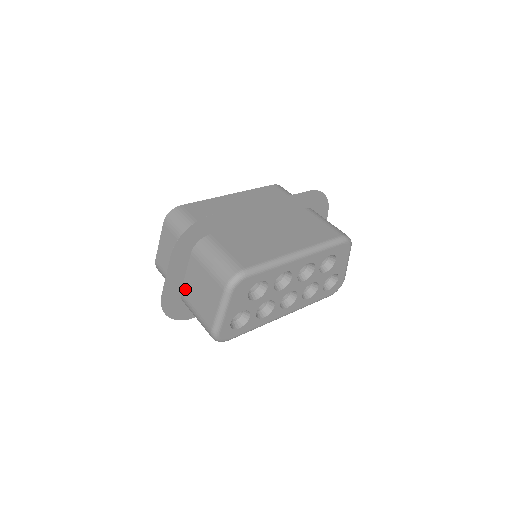
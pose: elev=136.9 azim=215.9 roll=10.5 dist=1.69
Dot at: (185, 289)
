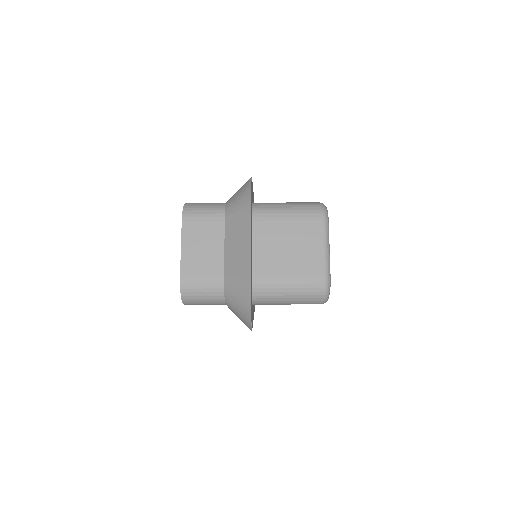
Dot at: (258, 267)
